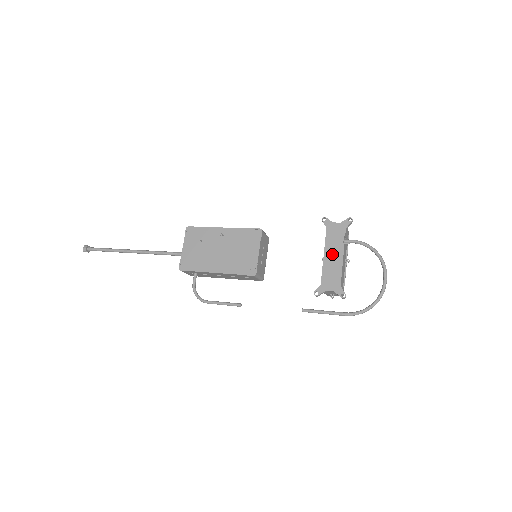
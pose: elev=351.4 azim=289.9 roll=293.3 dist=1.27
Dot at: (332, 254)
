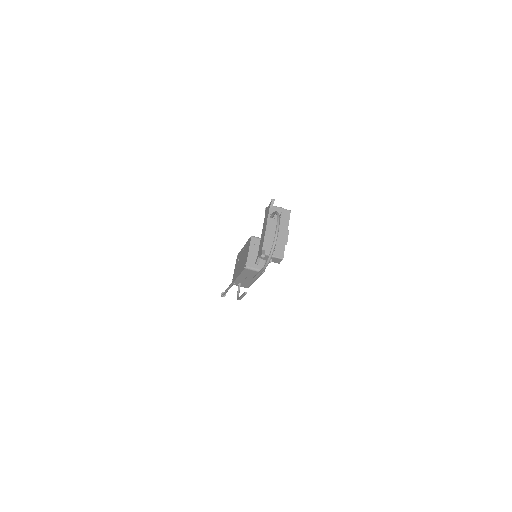
Dot at: (263, 230)
